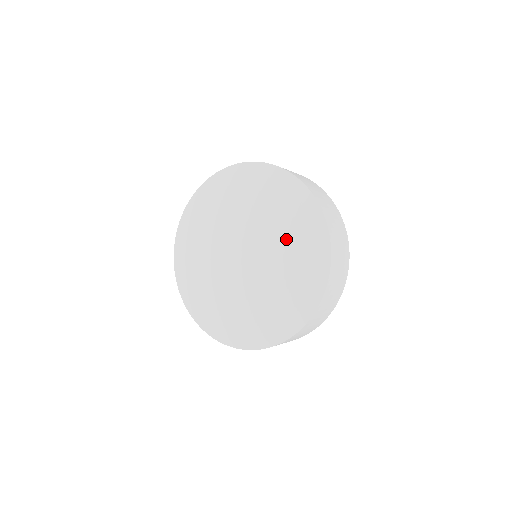
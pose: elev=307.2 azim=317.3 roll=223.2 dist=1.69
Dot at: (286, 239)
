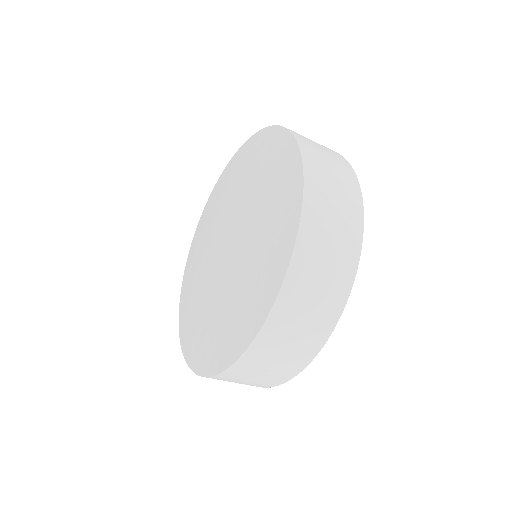
Dot at: (260, 191)
